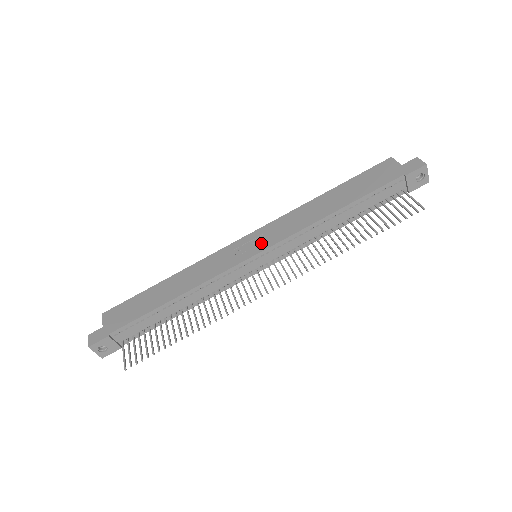
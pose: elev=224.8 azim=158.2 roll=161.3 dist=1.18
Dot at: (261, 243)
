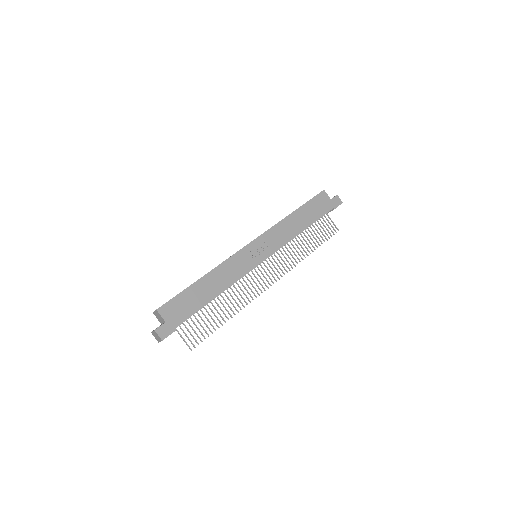
Dot at: (265, 251)
